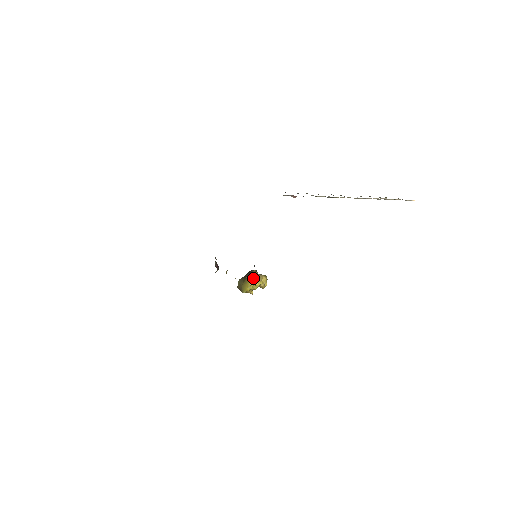
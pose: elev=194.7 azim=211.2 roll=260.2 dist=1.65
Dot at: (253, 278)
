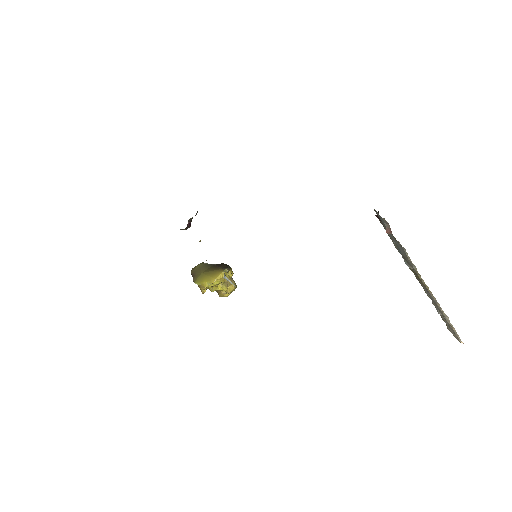
Dot at: occluded
